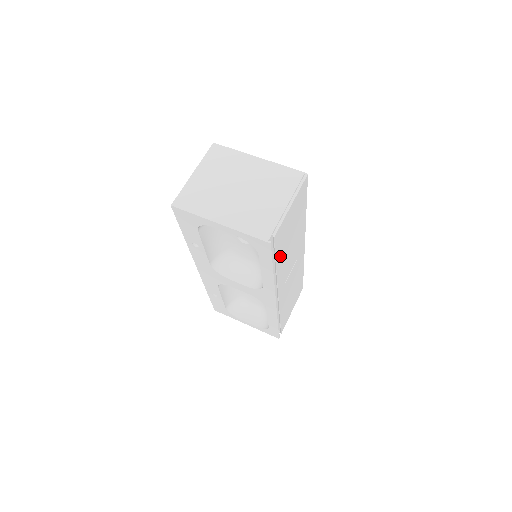
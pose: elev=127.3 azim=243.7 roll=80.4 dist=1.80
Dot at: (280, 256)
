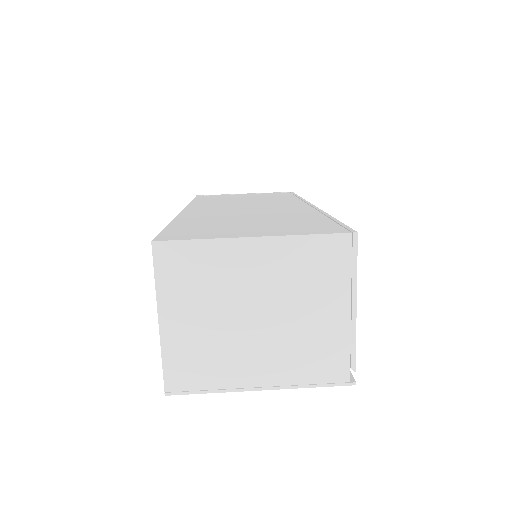
Dot at: occluded
